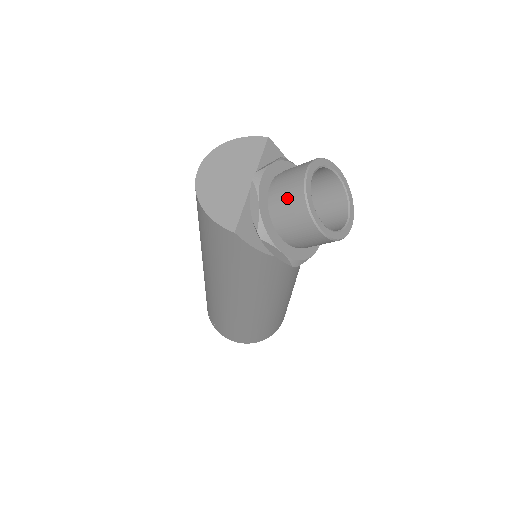
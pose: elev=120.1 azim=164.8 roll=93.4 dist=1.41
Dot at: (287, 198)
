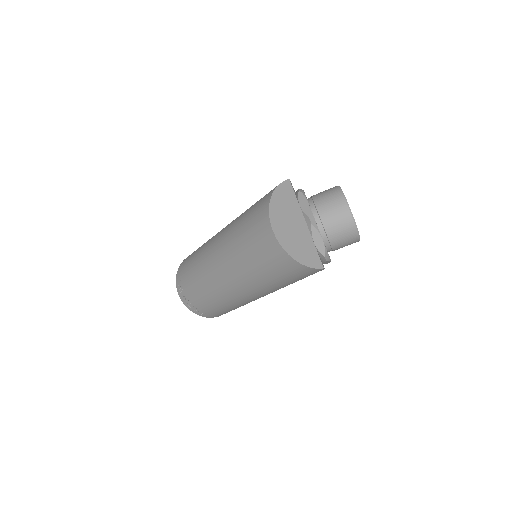
Dot at: (340, 229)
